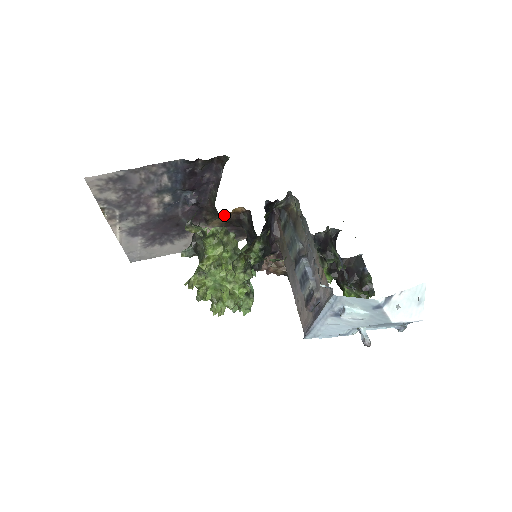
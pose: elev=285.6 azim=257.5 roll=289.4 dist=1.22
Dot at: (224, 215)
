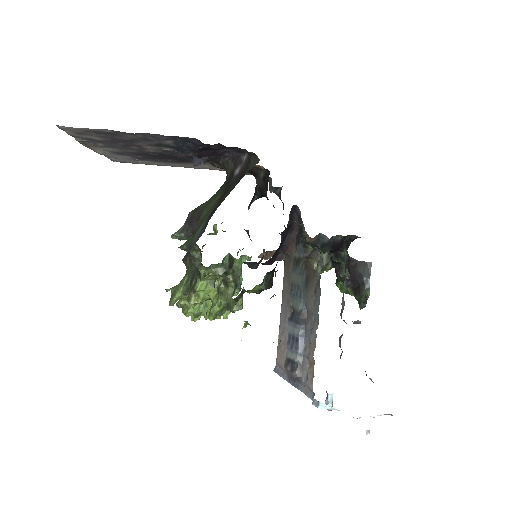
Dot at: occluded
